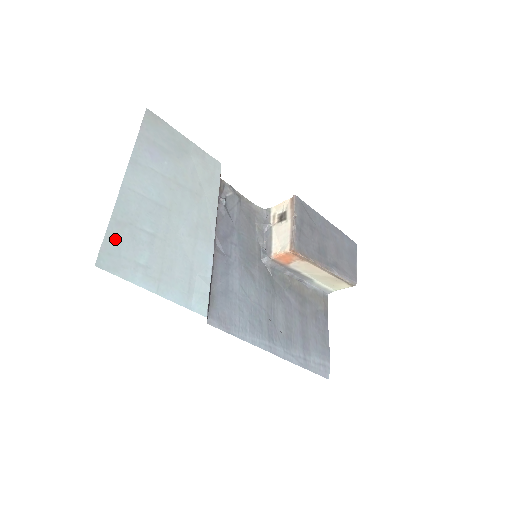
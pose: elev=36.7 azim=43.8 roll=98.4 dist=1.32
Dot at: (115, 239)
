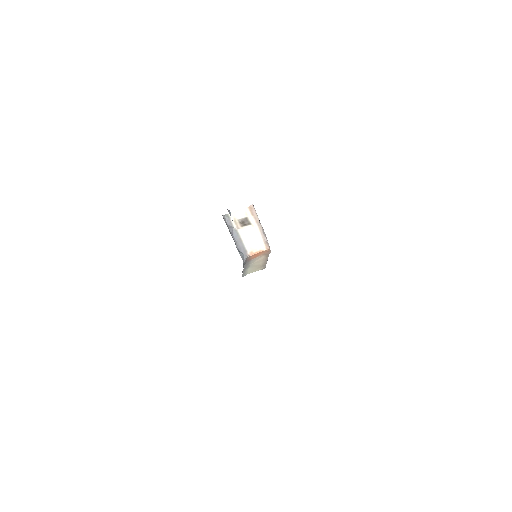
Dot at: occluded
